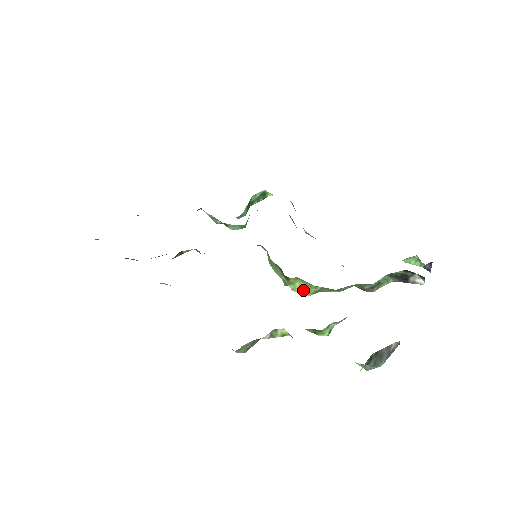
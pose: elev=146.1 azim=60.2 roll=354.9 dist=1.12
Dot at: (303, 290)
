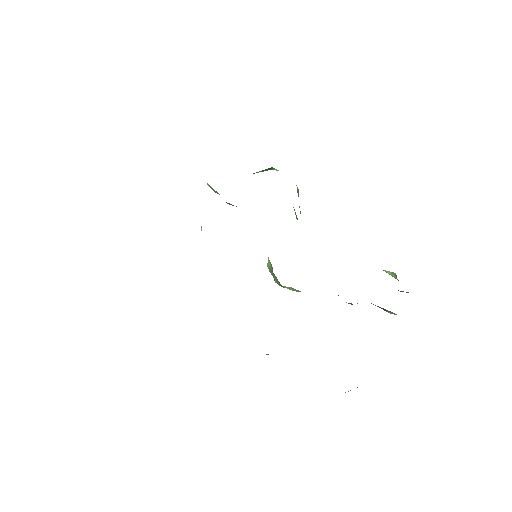
Dot at: (290, 289)
